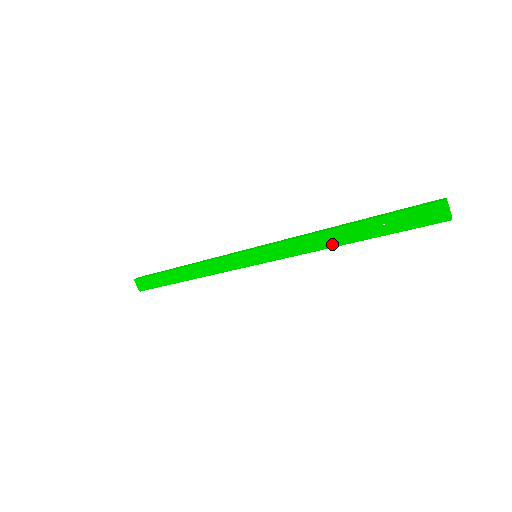
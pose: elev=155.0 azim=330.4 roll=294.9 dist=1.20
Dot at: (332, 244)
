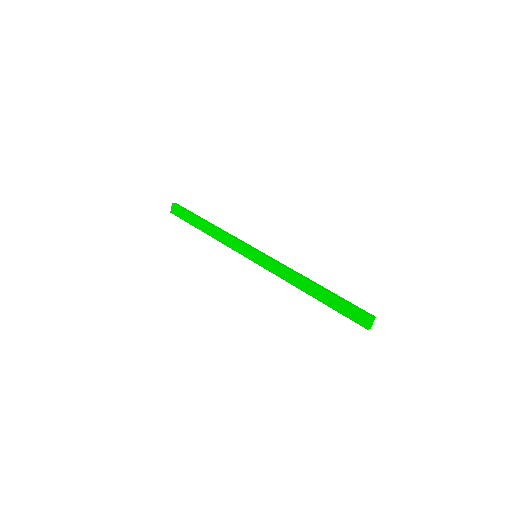
Dot at: (301, 288)
